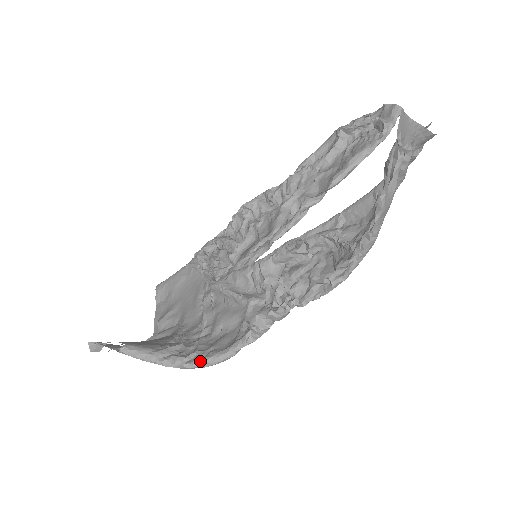
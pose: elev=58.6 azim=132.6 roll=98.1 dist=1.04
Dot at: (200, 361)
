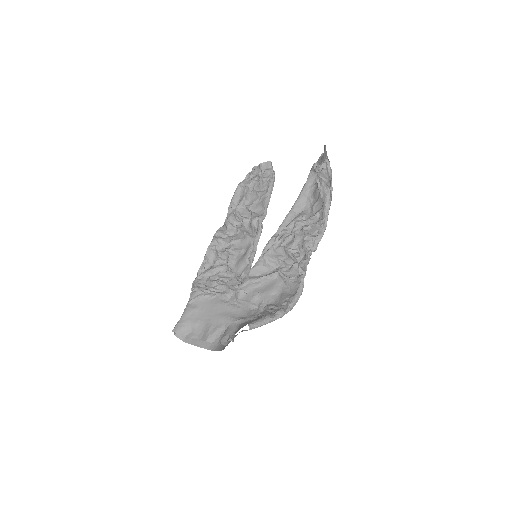
Dot at: (291, 304)
